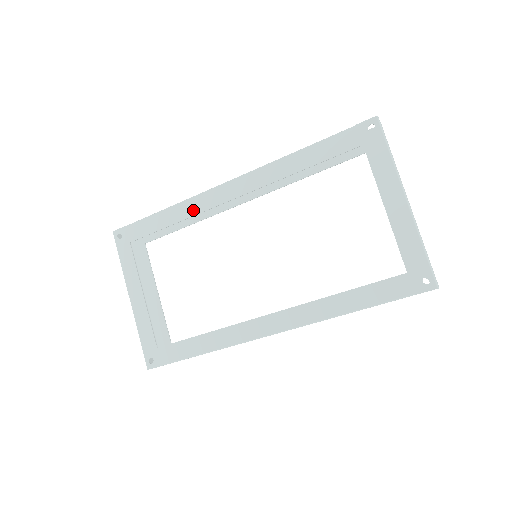
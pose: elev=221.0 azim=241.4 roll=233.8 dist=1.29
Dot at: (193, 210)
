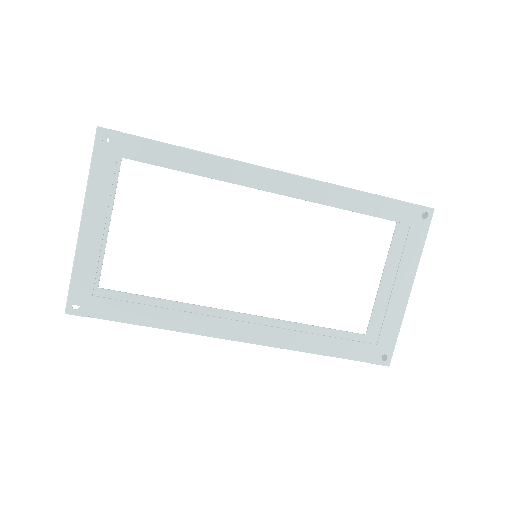
Dot at: (223, 174)
